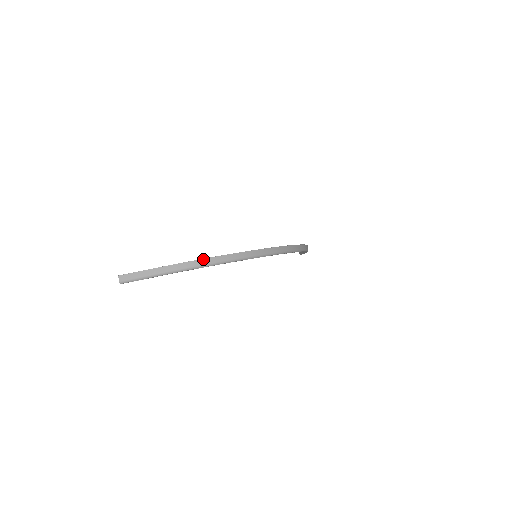
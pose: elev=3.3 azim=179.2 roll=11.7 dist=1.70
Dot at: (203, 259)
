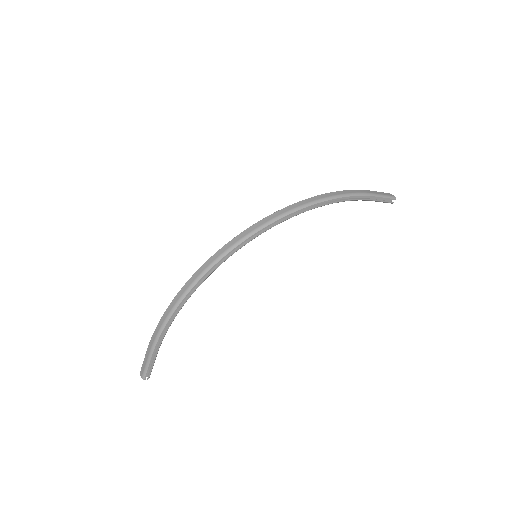
Dot at: (170, 304)
